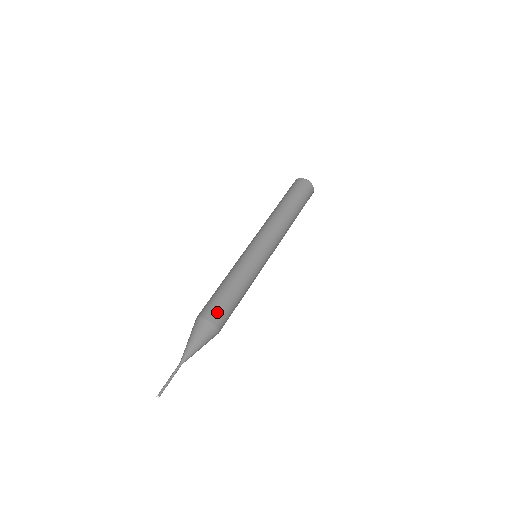
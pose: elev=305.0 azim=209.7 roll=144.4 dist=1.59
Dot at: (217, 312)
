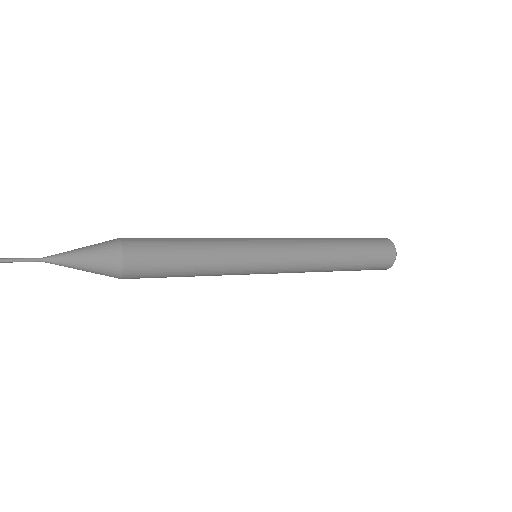
Dot at: (139, 238)
